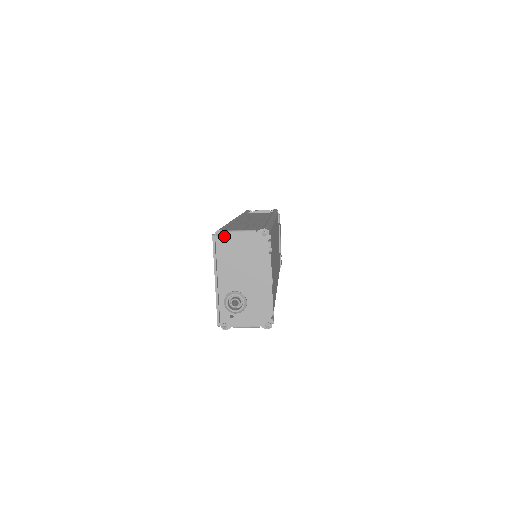
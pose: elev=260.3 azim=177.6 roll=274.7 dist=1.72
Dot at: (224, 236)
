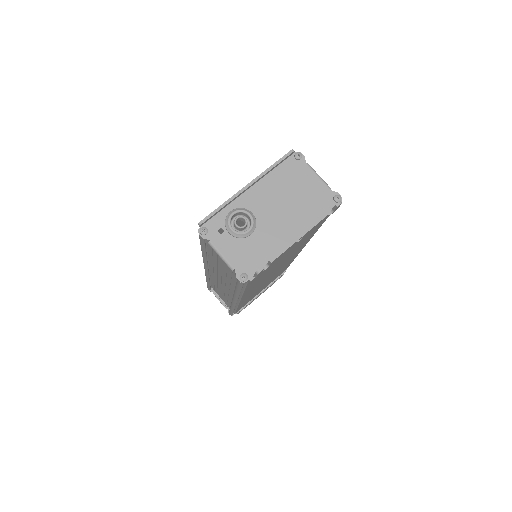
Dot at: (300, 162)
